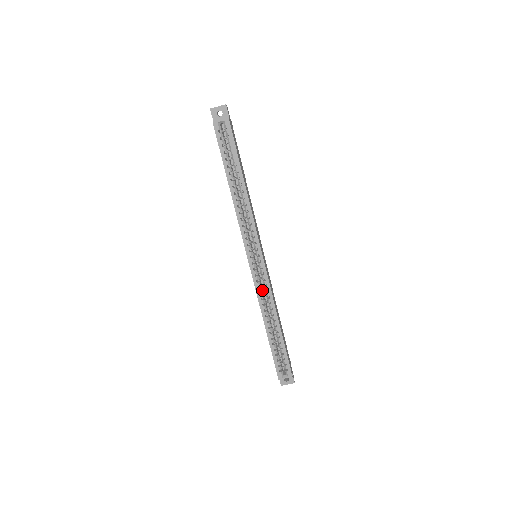
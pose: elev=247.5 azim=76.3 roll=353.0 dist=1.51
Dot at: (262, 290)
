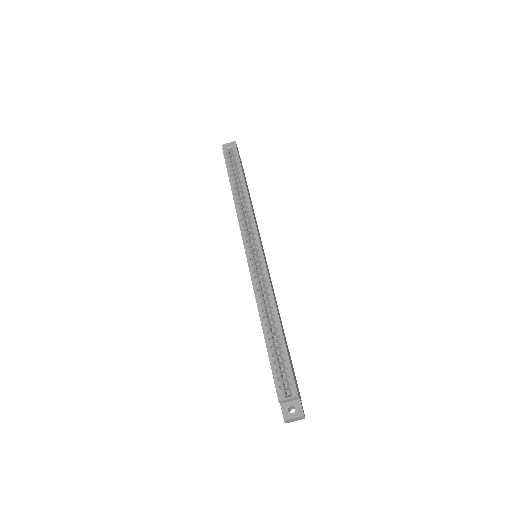
Dot at: (260, 284)
